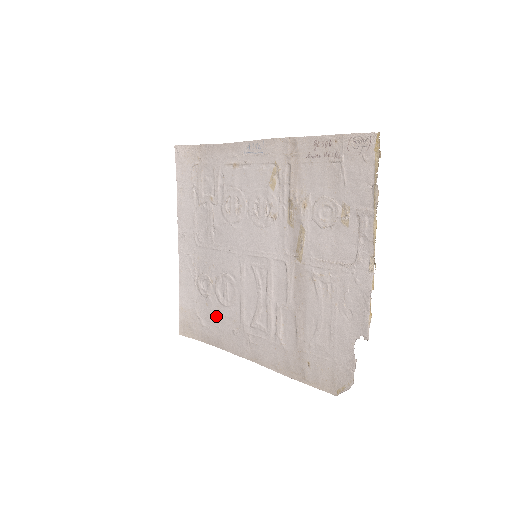
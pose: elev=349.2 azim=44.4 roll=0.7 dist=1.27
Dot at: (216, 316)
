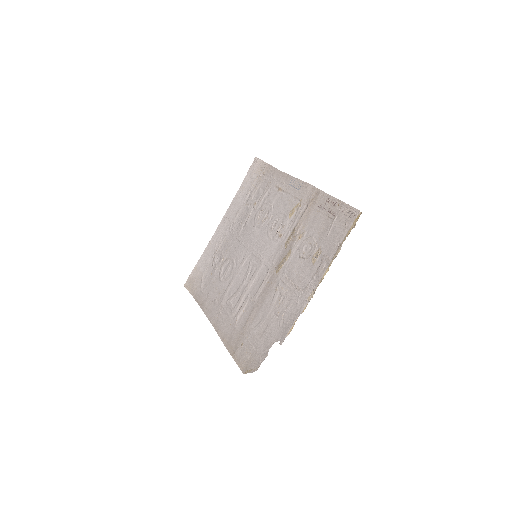
Dot at: (212, 285)
